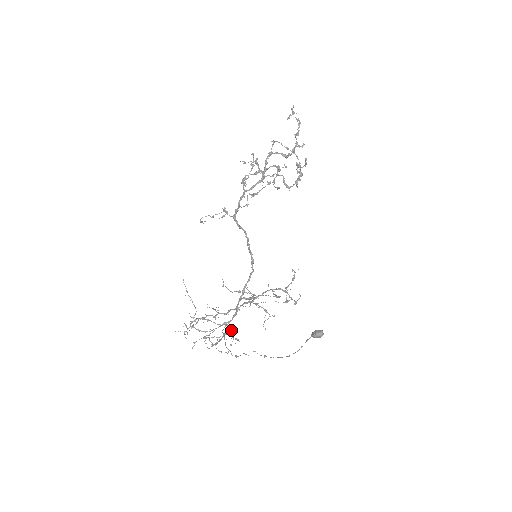
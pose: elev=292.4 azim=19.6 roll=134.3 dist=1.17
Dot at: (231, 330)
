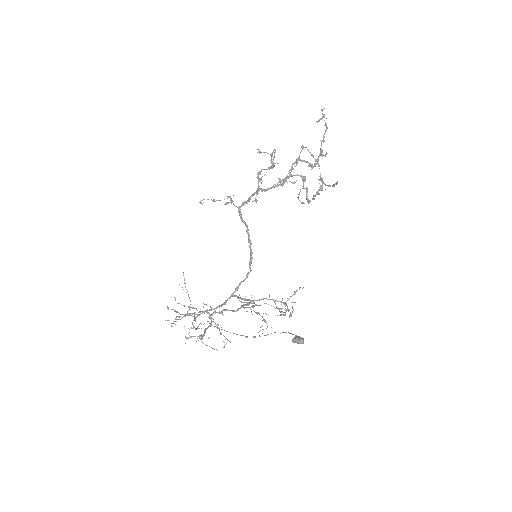
Dot at: occluded
